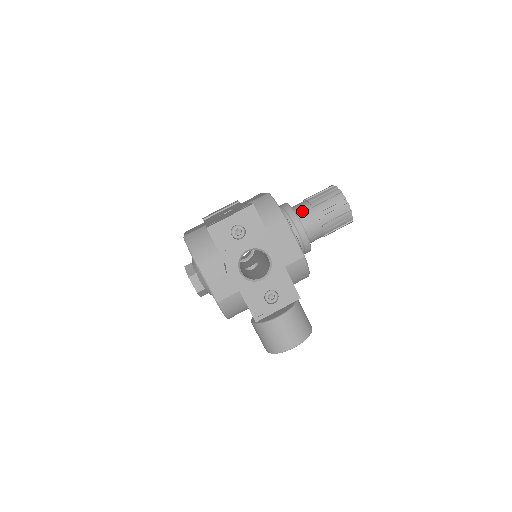
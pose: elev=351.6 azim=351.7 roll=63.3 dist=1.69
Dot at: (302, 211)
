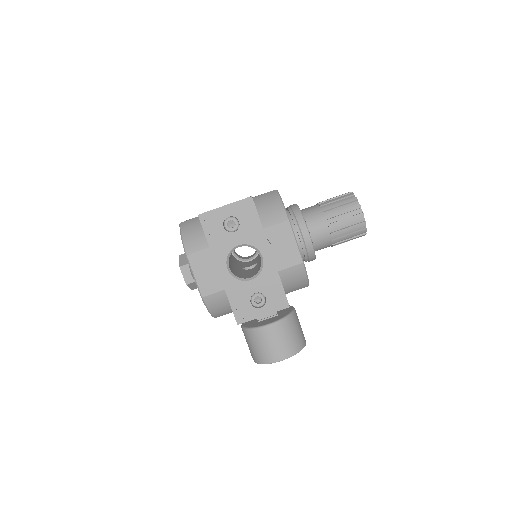
Dot at: (311, 214)
